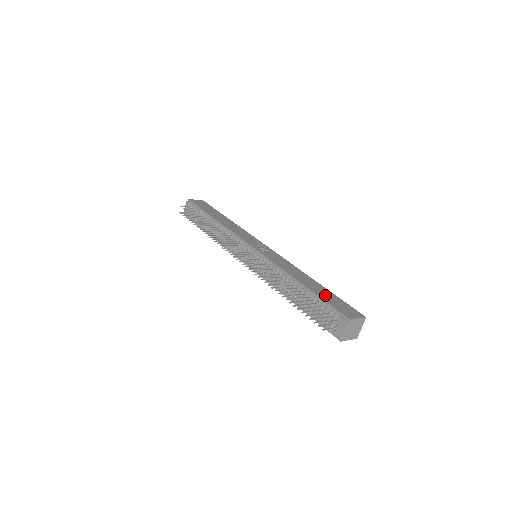
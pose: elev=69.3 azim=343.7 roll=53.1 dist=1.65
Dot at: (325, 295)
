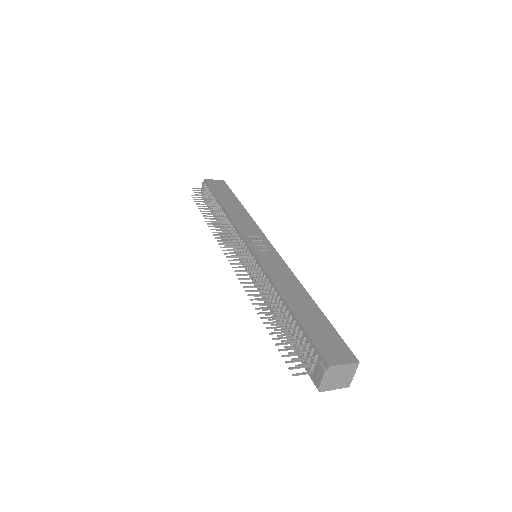
Dot at: (313, 322)
